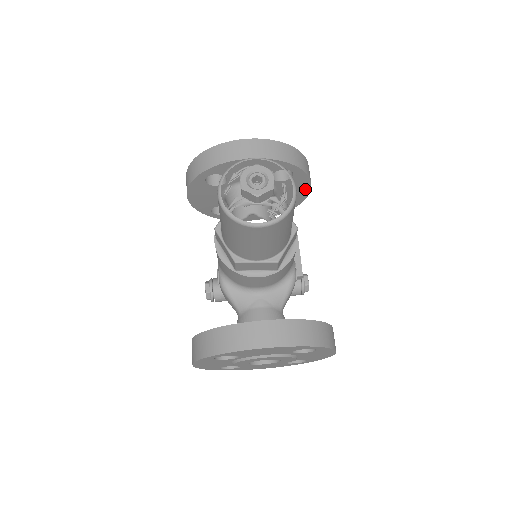
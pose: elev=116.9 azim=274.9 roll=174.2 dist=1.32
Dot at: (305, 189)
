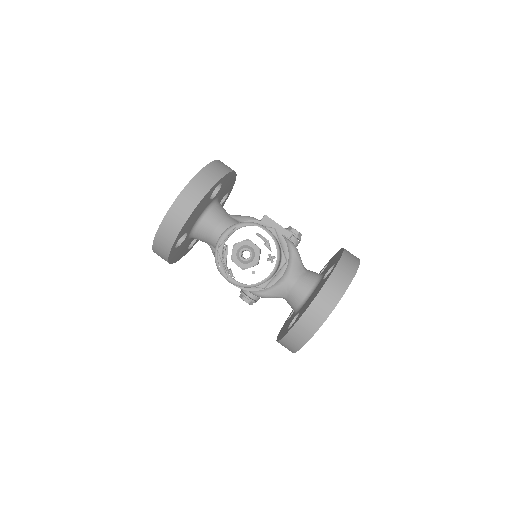
Dot at: (232, 177)
